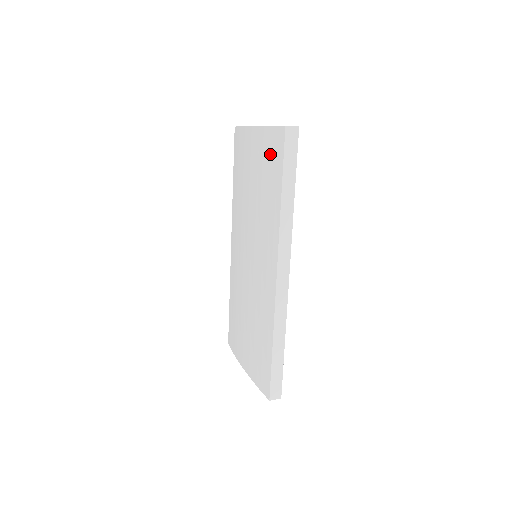
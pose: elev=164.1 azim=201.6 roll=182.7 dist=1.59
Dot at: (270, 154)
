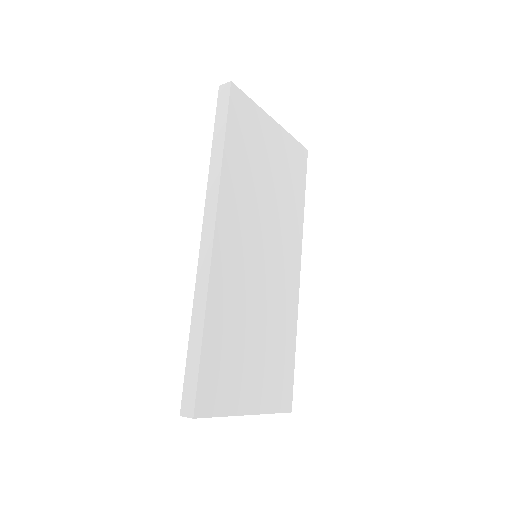
Dot at: occluded
